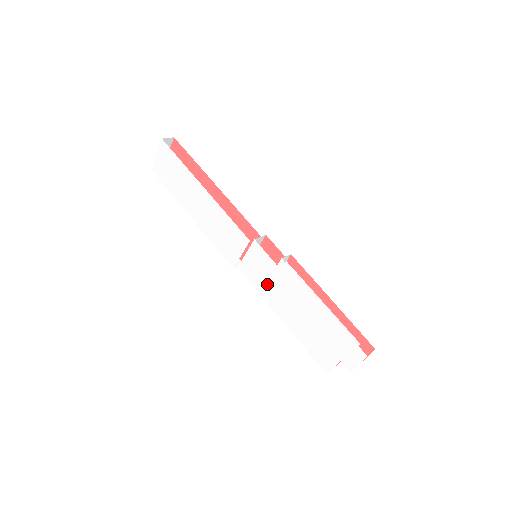
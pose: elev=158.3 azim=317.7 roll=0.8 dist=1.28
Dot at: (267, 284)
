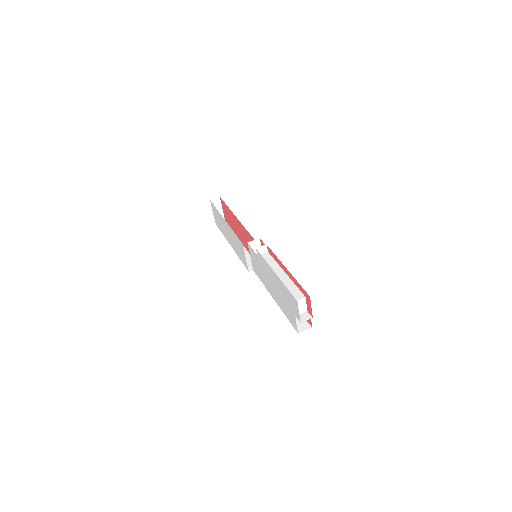
Dot at: (261, 274)
